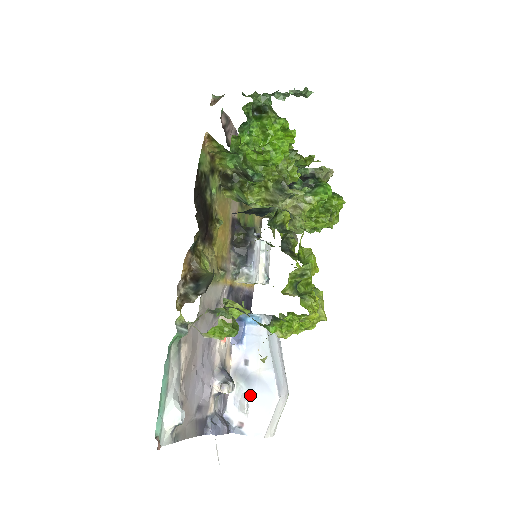
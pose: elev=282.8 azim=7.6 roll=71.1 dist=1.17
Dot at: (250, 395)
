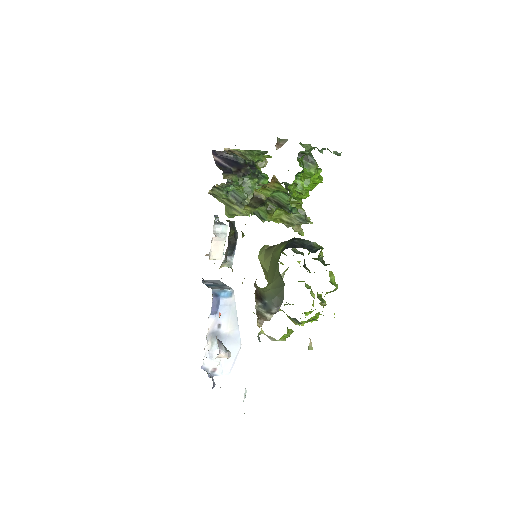
Dot at: occluded
